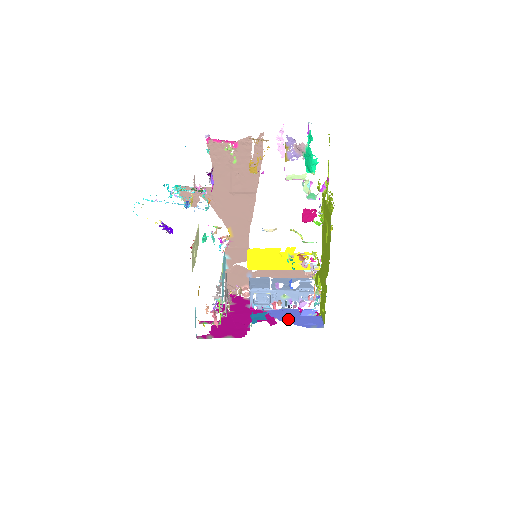
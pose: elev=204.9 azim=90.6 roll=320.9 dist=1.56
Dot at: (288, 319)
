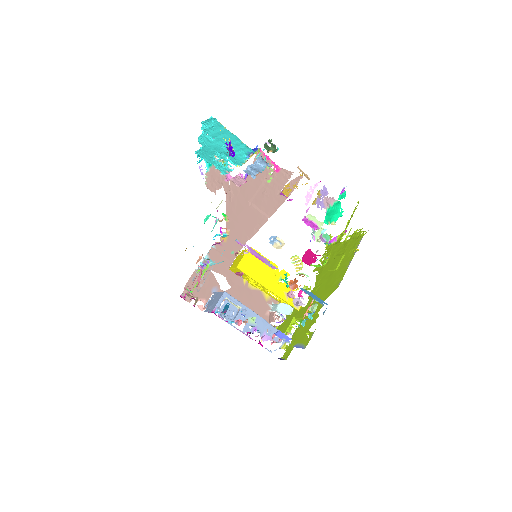
Dot at: occluded
